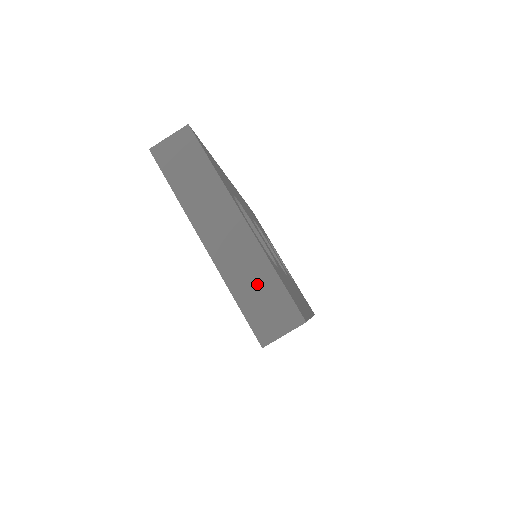
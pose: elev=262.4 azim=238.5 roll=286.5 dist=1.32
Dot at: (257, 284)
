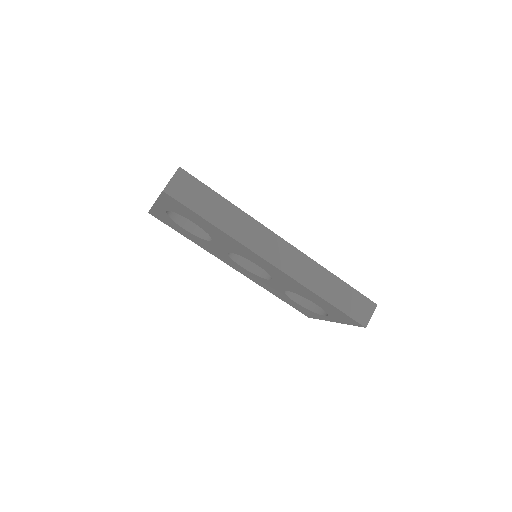
Dot at: occluded
